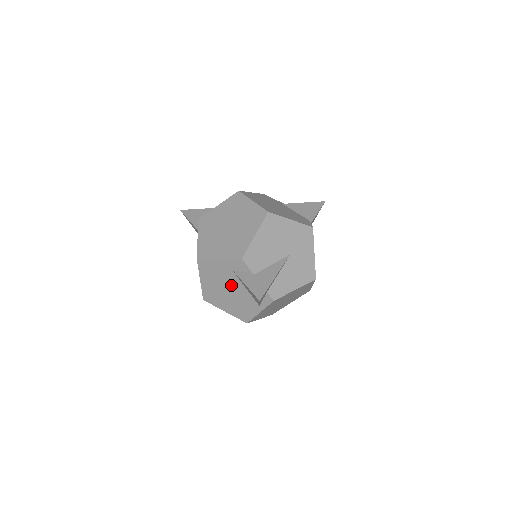
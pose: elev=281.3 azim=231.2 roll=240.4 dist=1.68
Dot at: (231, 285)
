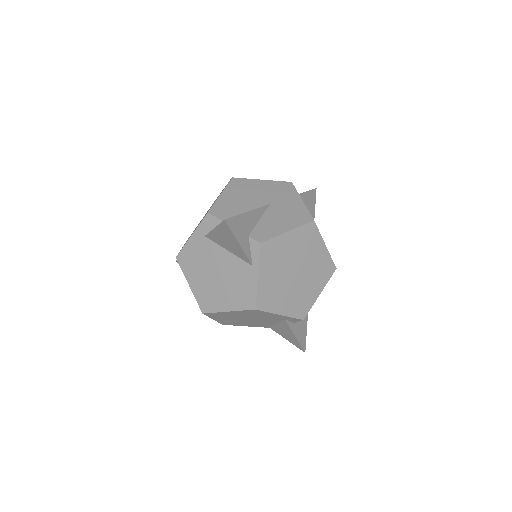
Dot at: (215, 261)
